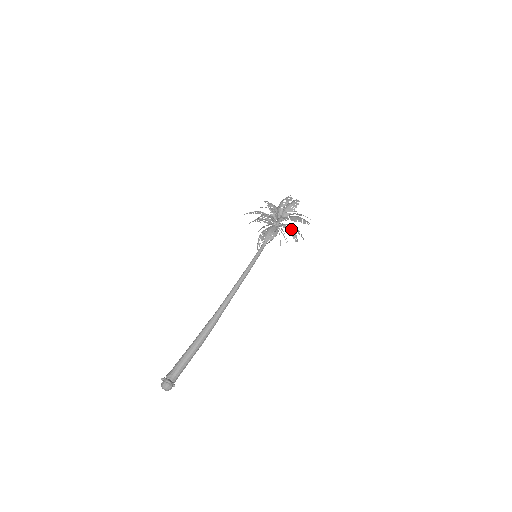
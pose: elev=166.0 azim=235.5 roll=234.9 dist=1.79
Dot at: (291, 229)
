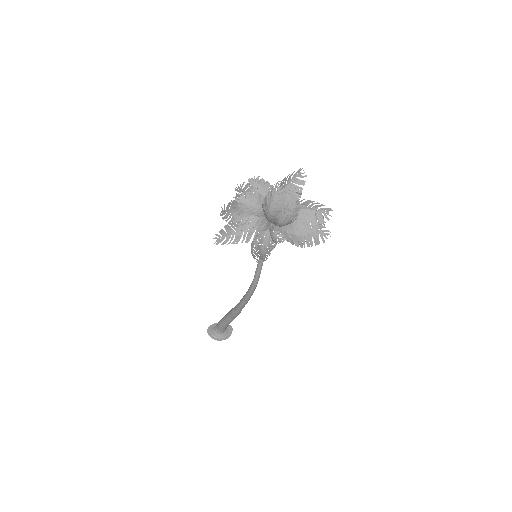
Dot at: occluded
